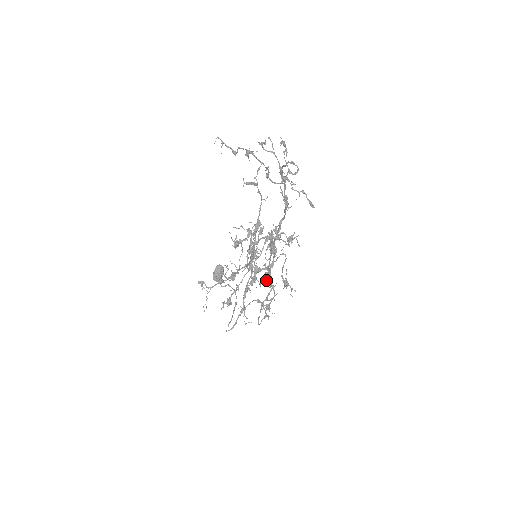
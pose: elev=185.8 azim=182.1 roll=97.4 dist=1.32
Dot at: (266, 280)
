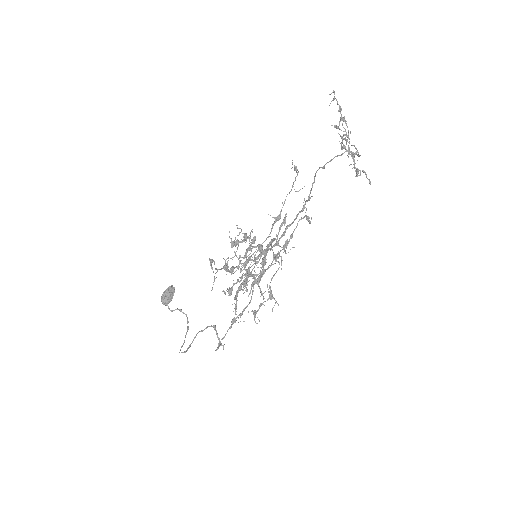
Dot at: (250, 290)
